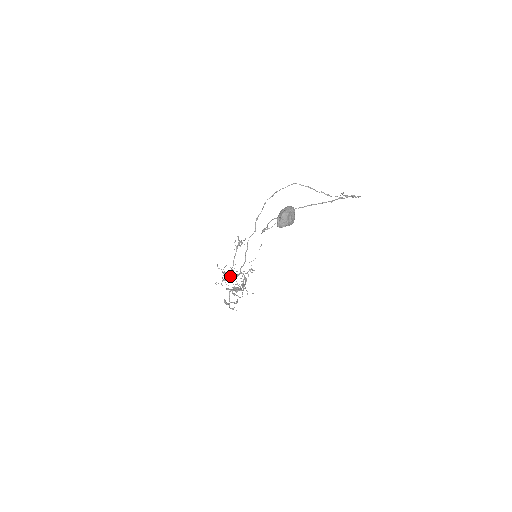
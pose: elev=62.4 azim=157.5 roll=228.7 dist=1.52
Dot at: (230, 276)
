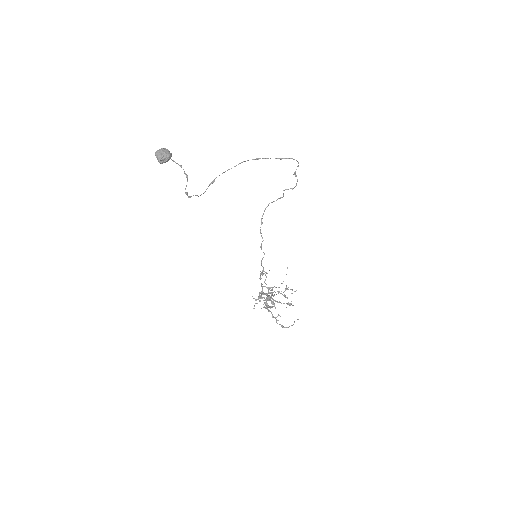
Dot at: (272, 303)
